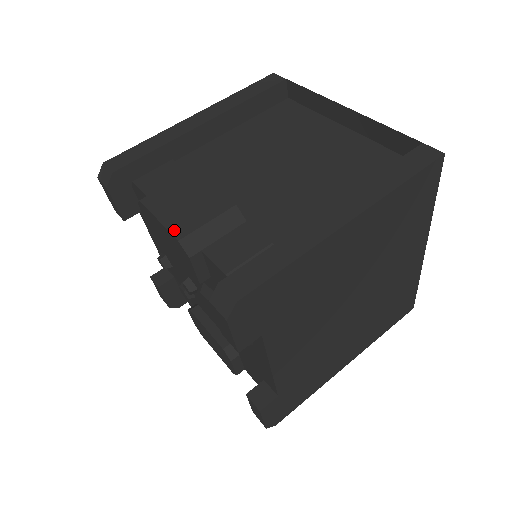
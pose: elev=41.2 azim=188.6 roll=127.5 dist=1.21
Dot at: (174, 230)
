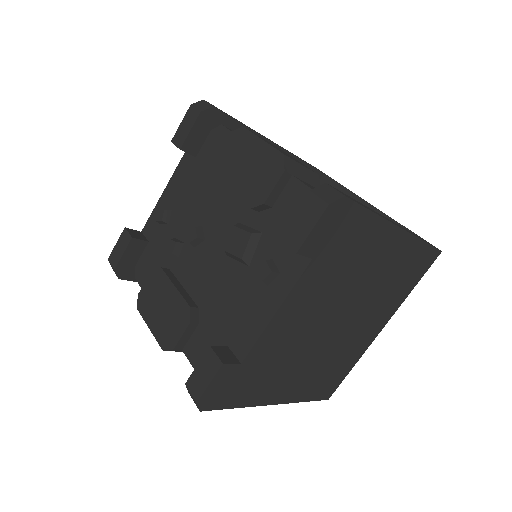
Dot at: (278, 150)
